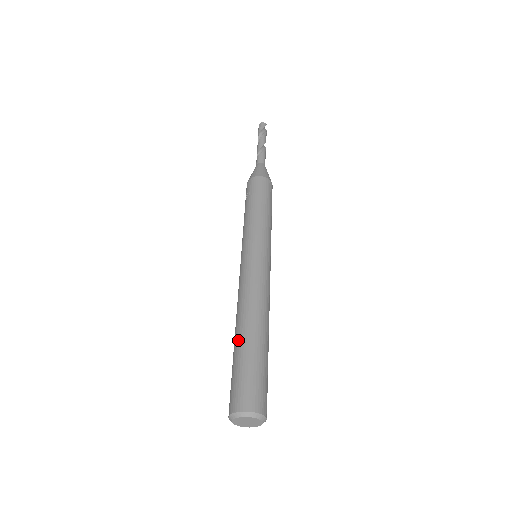
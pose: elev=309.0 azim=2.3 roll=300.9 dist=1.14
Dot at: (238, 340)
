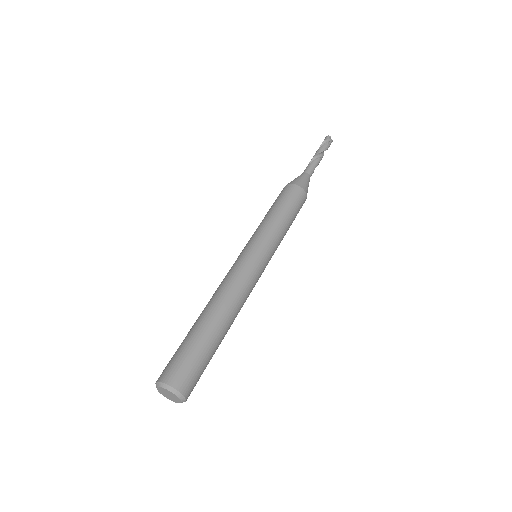
Dot at: occluded
